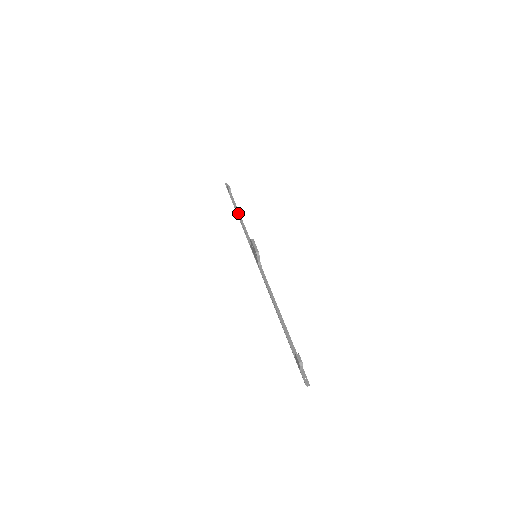
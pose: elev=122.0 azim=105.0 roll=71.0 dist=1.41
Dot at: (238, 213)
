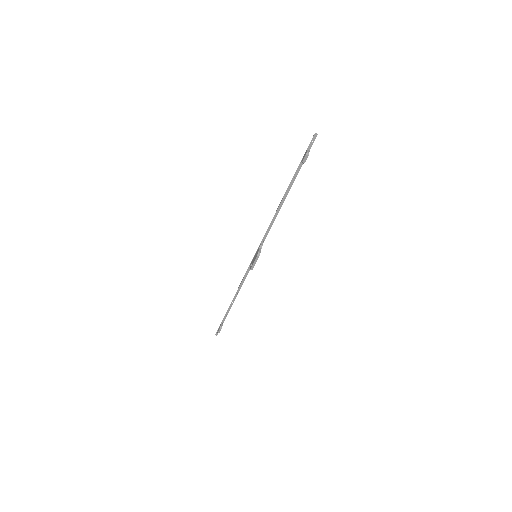
Dot at: (285, 197)
